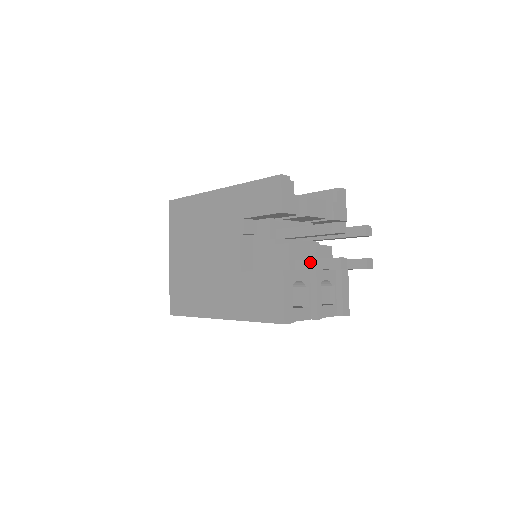
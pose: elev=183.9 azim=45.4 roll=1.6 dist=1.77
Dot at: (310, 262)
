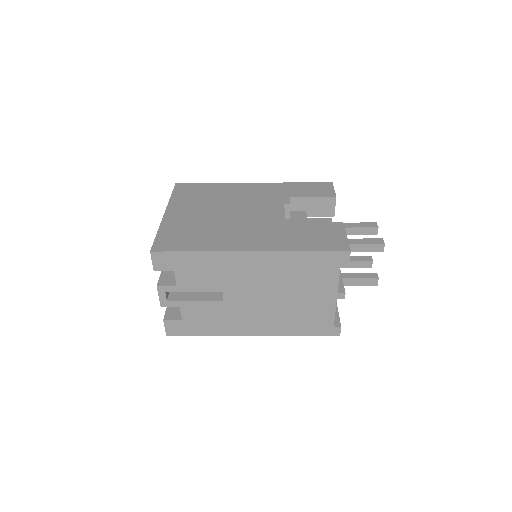
Dot at: (350, 240)
